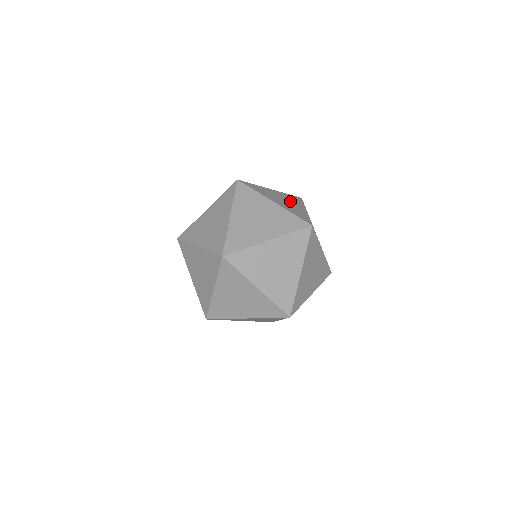
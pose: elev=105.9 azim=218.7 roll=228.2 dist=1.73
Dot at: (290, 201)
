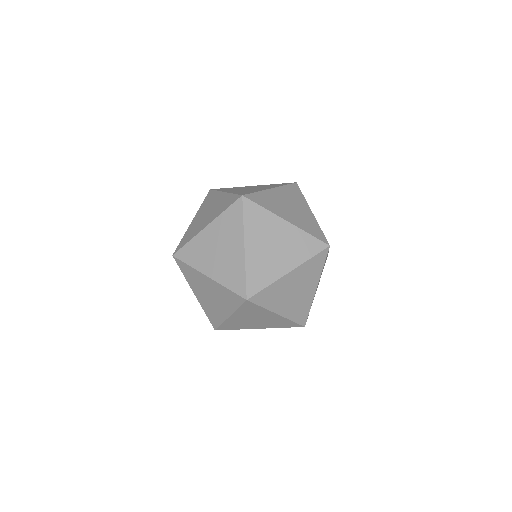
Dot at: occluded
